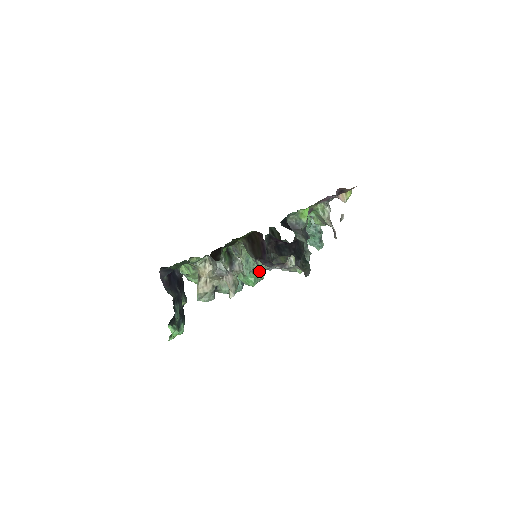
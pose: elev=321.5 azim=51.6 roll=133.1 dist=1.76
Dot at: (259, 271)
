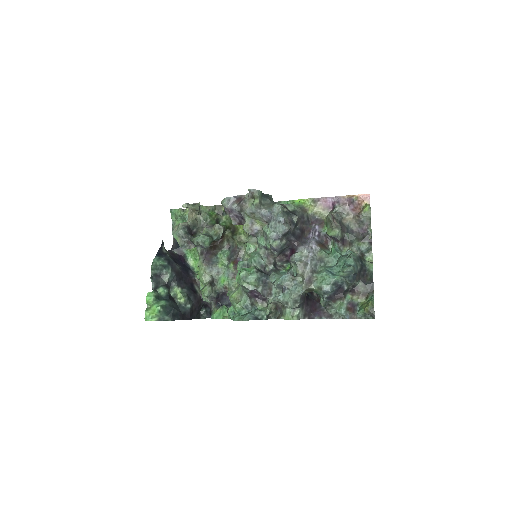
Dot at: occluded
